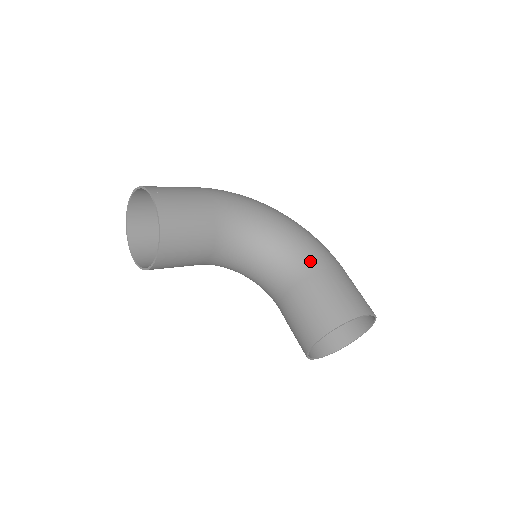
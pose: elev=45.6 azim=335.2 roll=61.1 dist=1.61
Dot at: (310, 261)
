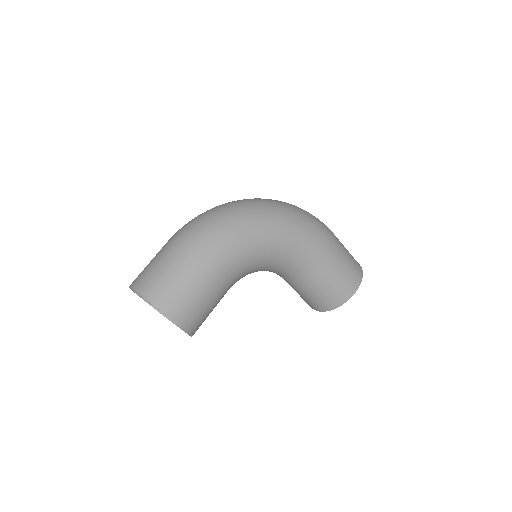
Dot at: (310, 264)
